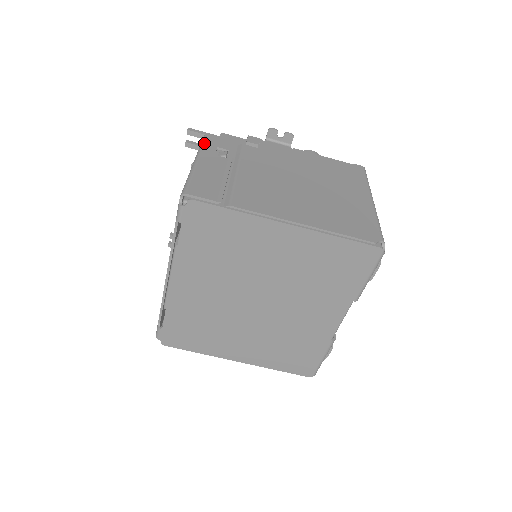
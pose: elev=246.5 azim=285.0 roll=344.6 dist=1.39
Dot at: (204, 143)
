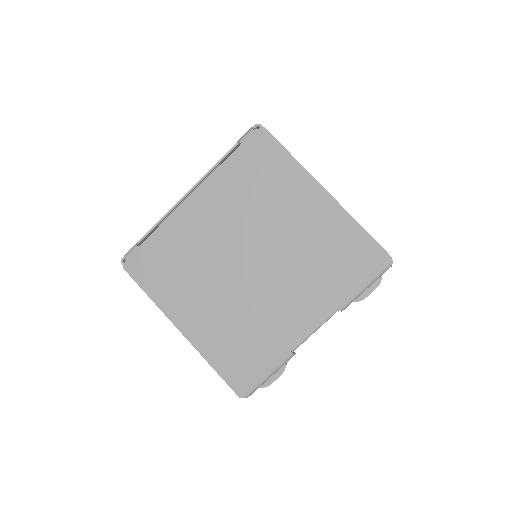
Dot at: occluded
